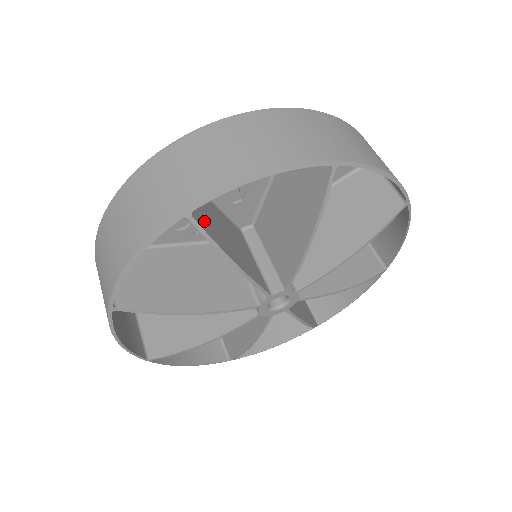
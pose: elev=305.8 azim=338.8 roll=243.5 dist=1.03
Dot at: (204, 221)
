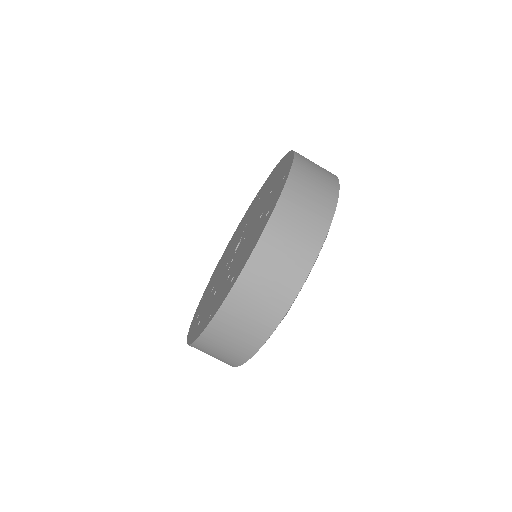
Dot at: occluded
